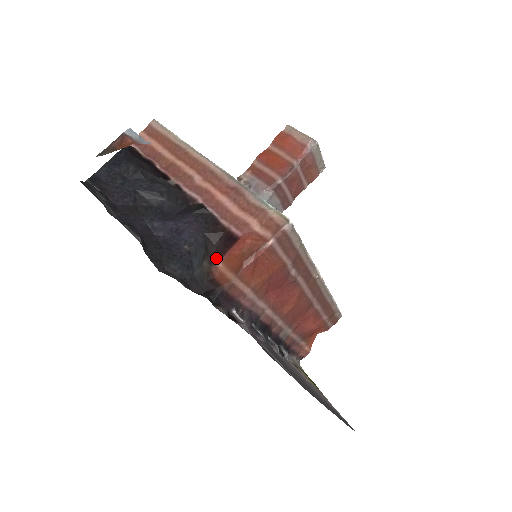
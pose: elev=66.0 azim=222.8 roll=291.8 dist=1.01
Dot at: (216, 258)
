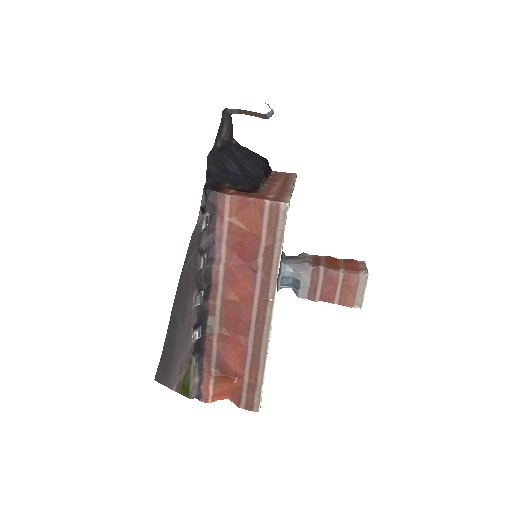
Dot at: (235, 189)
